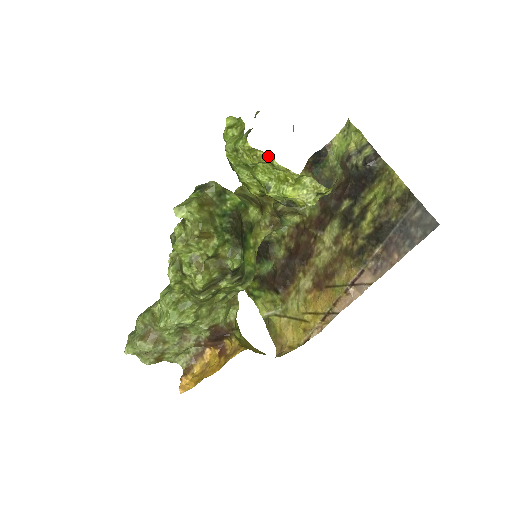
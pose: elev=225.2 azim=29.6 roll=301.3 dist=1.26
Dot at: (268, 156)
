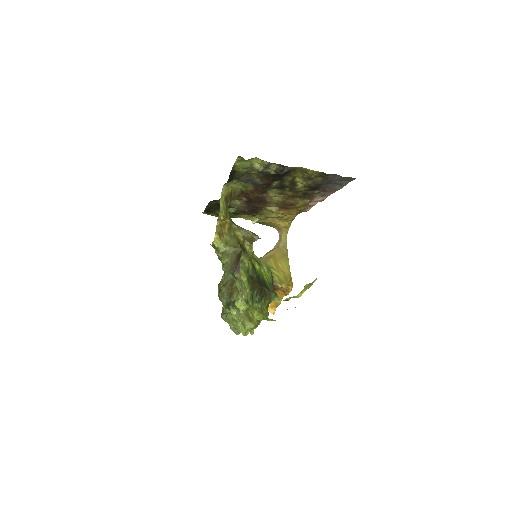
Dot at: occluded
